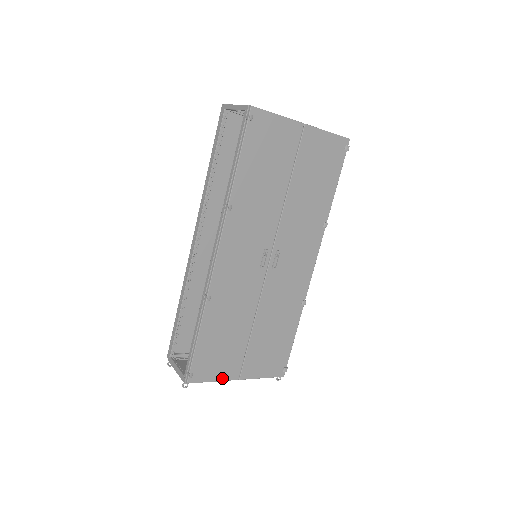
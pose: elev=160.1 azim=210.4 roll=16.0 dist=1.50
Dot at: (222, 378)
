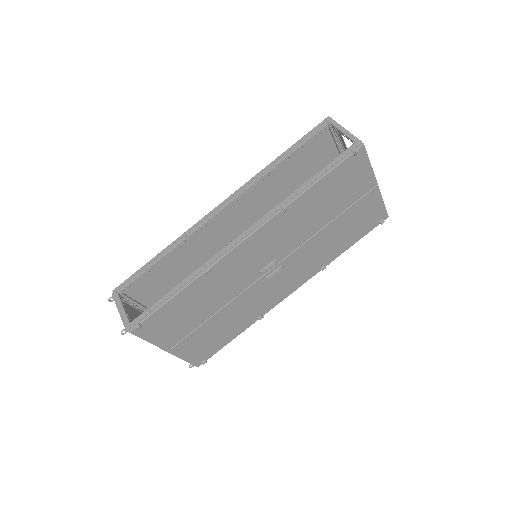
Dot at: (157, 343)
